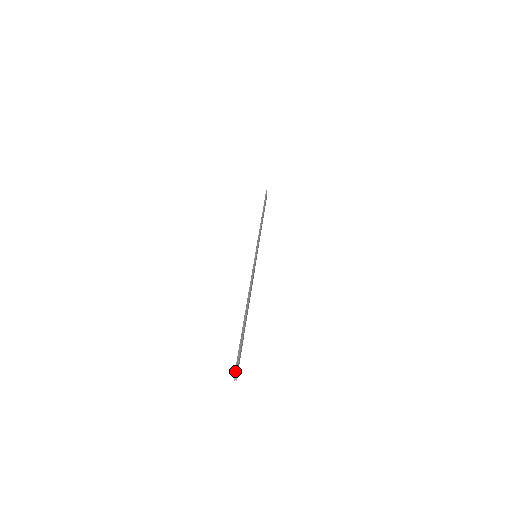
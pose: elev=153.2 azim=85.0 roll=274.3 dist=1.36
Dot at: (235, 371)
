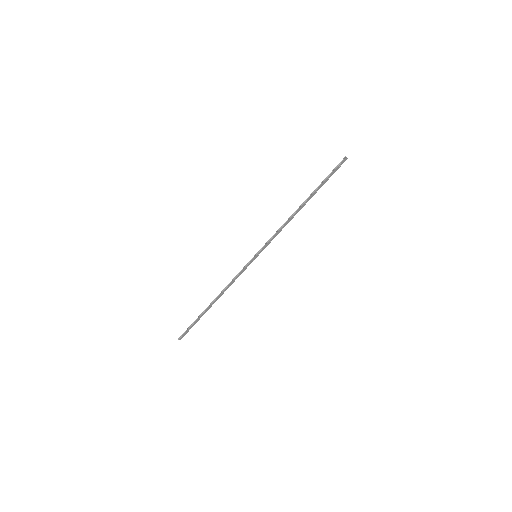
Dot at: (180, 337)
